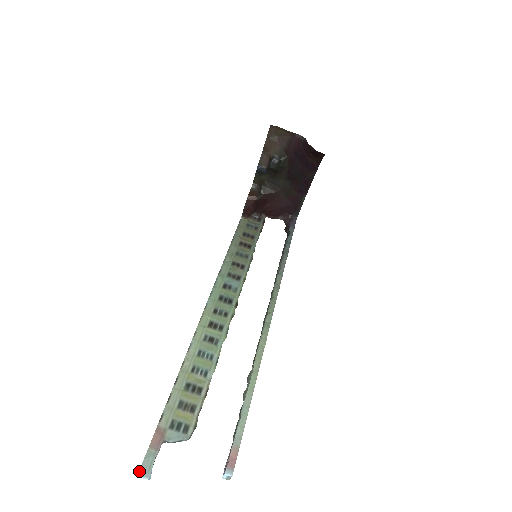
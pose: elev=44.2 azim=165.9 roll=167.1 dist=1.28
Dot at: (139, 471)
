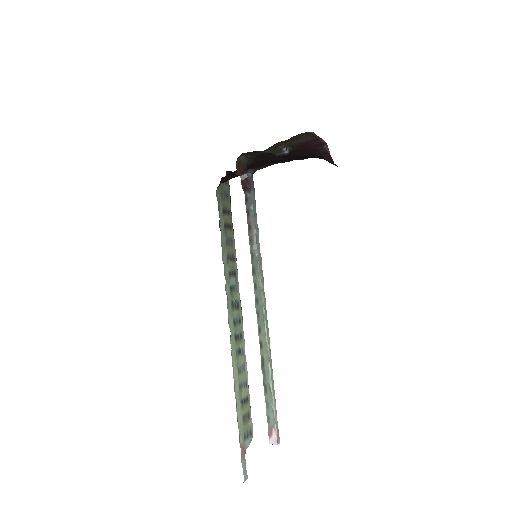
Dot at: (244, 480)
